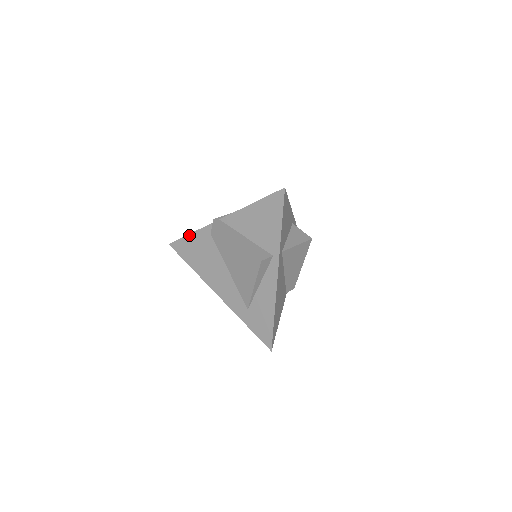
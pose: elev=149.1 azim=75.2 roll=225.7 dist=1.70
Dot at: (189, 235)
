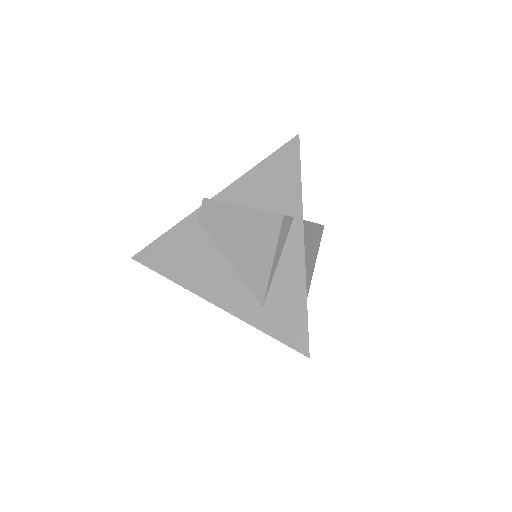
Dot at: (164, 234)
